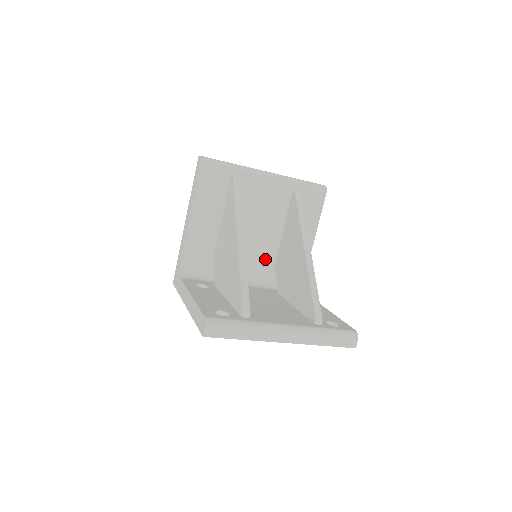
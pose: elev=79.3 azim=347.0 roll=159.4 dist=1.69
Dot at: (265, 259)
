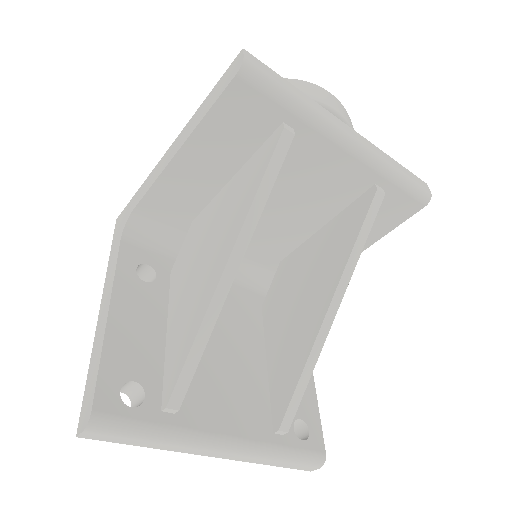
Dot at: (271, 250)
